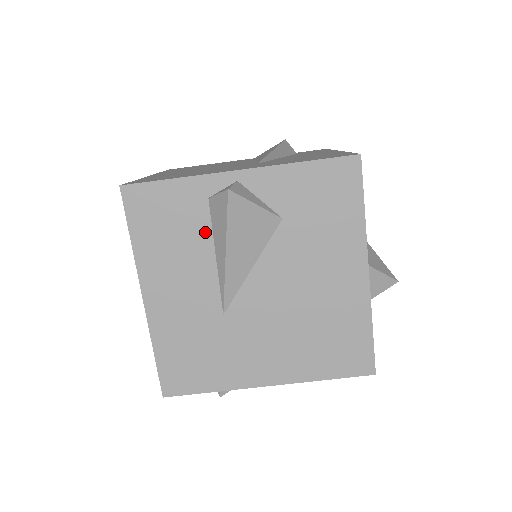
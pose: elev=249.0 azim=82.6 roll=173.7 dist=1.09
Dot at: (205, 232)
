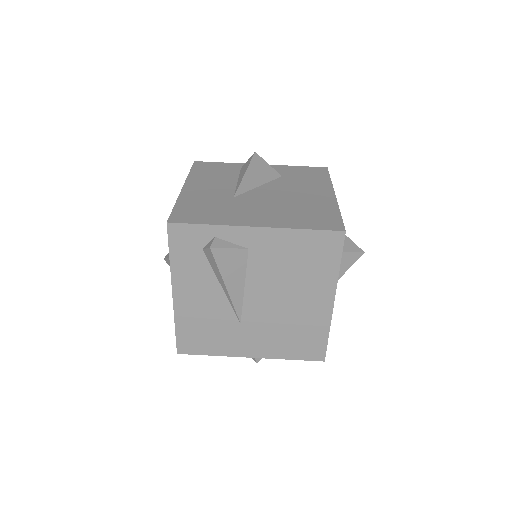
Dot at: (235, 175)
